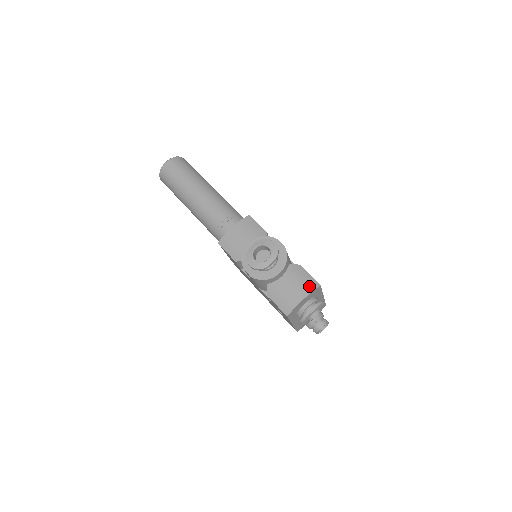
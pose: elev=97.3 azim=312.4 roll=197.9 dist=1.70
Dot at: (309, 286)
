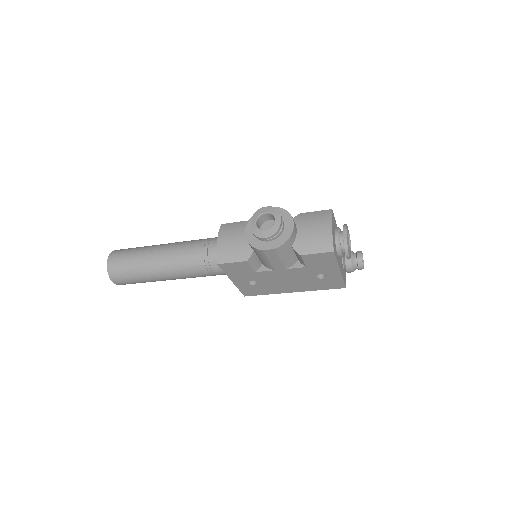
Dot at: (325, 216)
